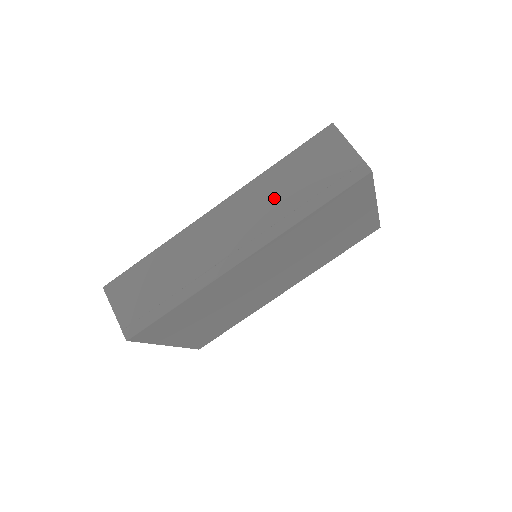
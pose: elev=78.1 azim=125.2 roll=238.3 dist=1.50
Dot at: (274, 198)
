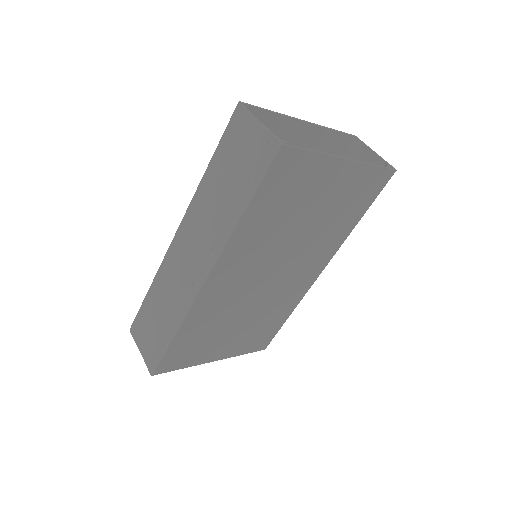
Dot at: (212, 208)
